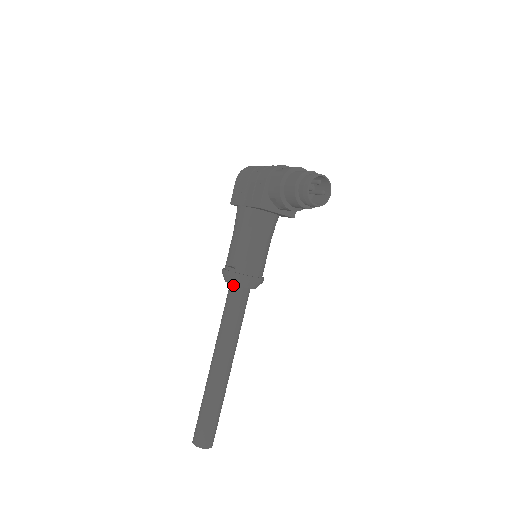
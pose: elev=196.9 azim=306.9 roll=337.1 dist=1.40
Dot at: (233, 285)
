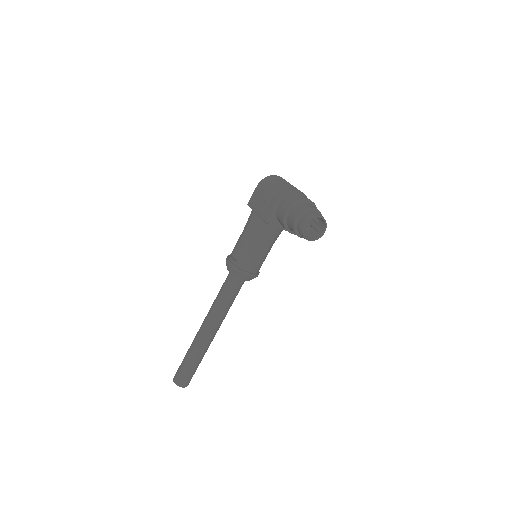
Dot at: occluded
